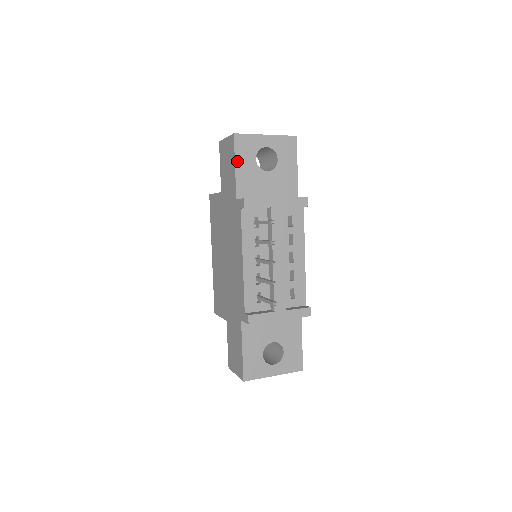
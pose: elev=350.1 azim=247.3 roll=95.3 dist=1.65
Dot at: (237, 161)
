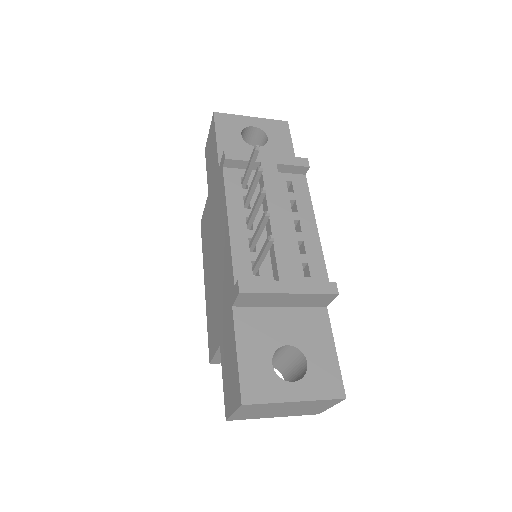
Dot at: (218, 134)
